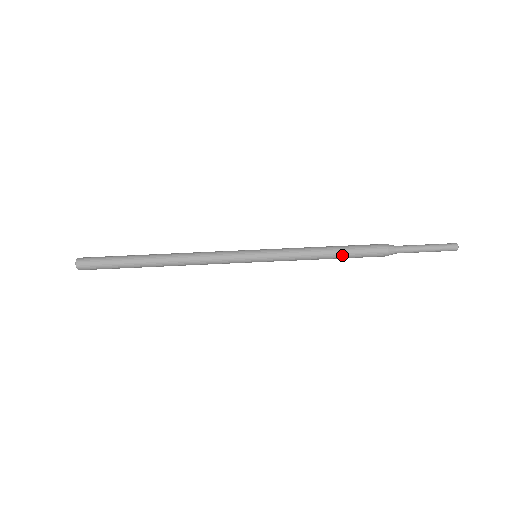
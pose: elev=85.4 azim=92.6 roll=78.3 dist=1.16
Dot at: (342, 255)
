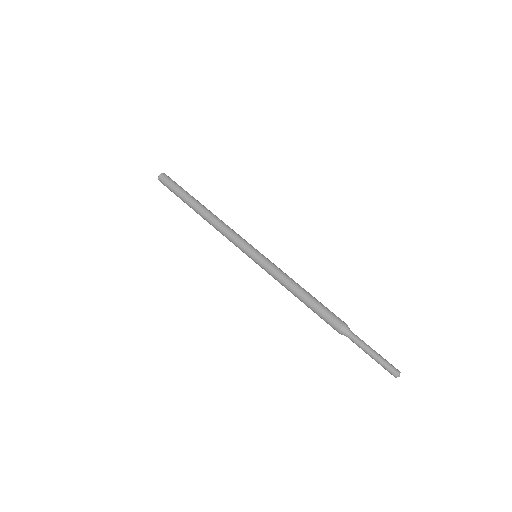
Dot at: (310, 300)
